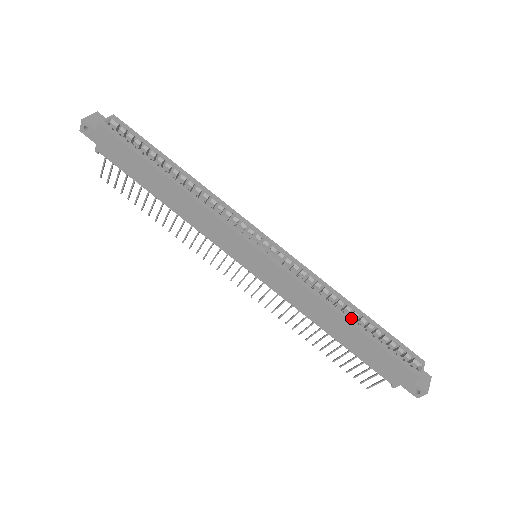
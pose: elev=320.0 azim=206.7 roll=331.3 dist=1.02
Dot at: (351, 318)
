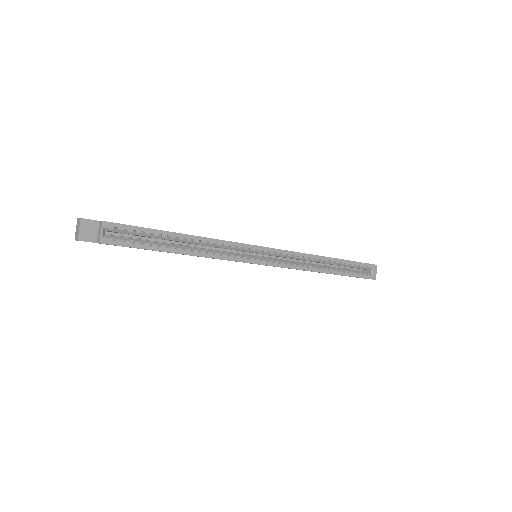
Dot at: (330, 269)
